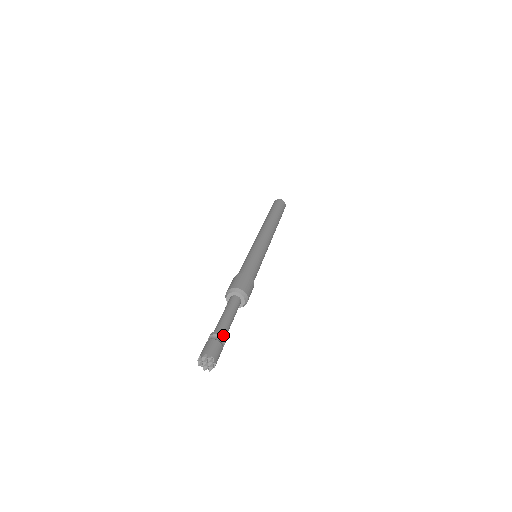
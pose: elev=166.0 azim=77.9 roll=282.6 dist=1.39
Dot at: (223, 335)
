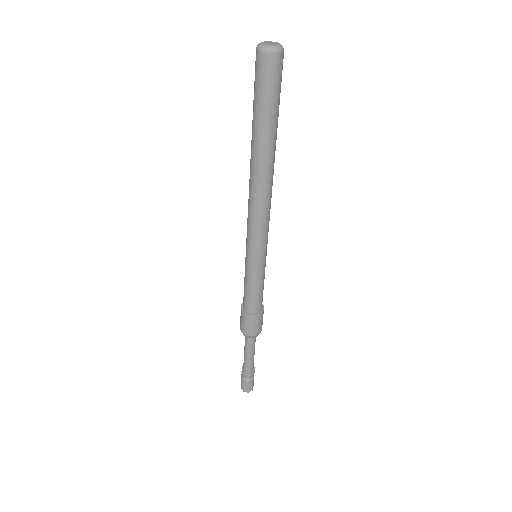
Dot at: (252, 374)
